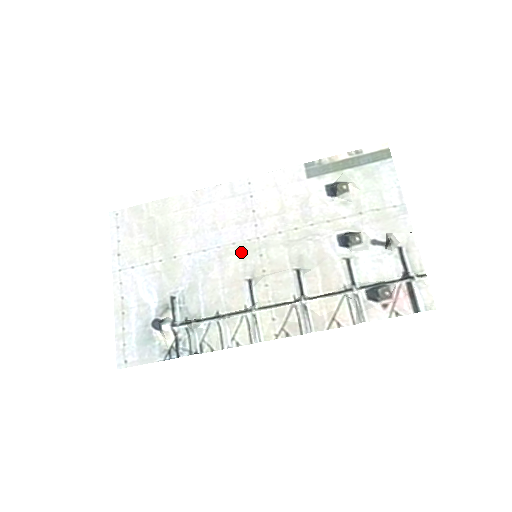
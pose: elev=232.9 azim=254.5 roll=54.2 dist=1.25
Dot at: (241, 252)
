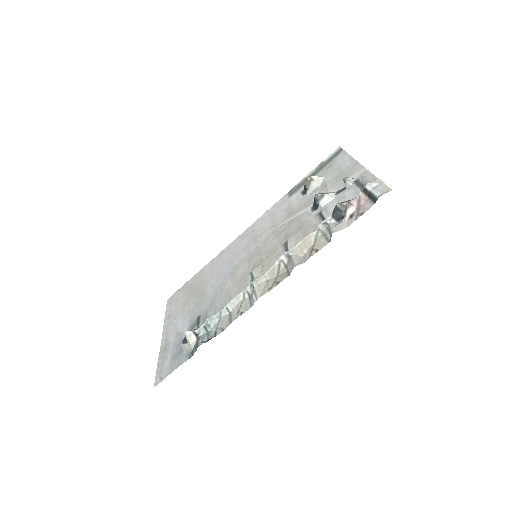
Dot at: (246, 261)
